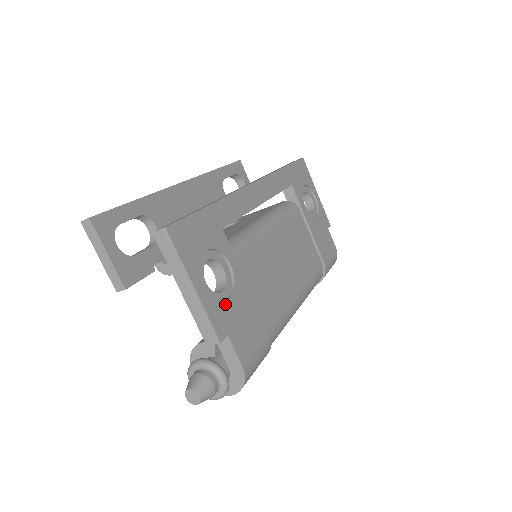
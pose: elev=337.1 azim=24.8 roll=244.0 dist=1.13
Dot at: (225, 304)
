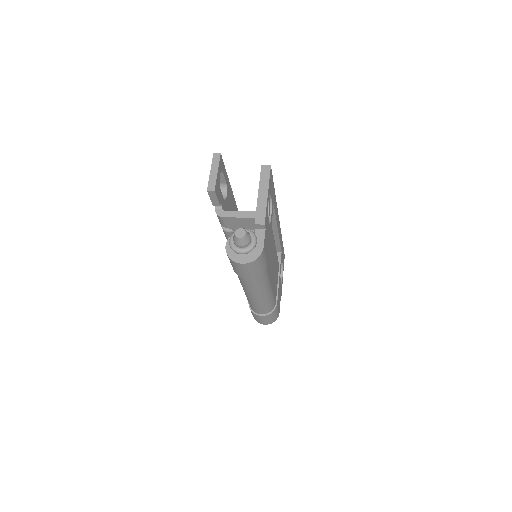
Dot at: occluded
